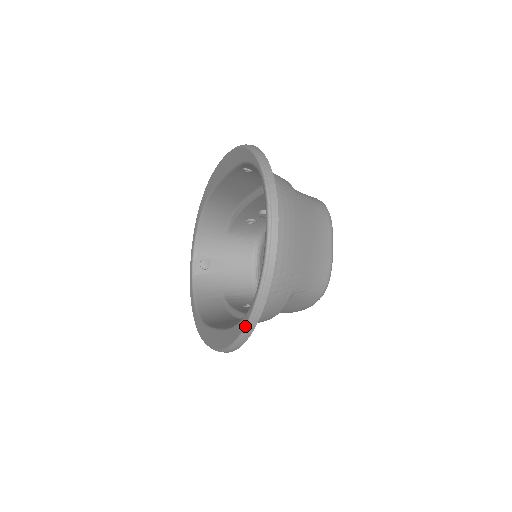
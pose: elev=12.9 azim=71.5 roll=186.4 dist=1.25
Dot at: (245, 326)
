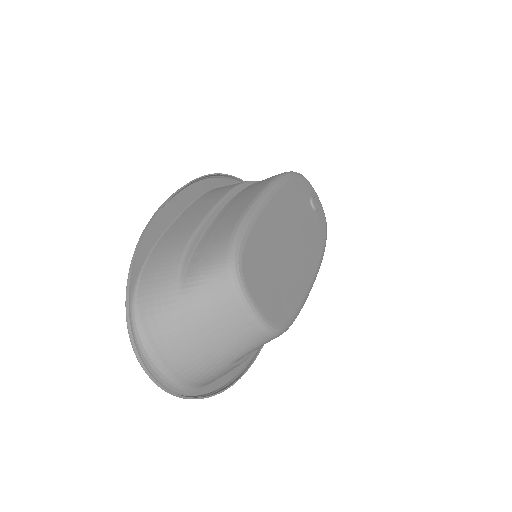
Dot at: (212, 392)
